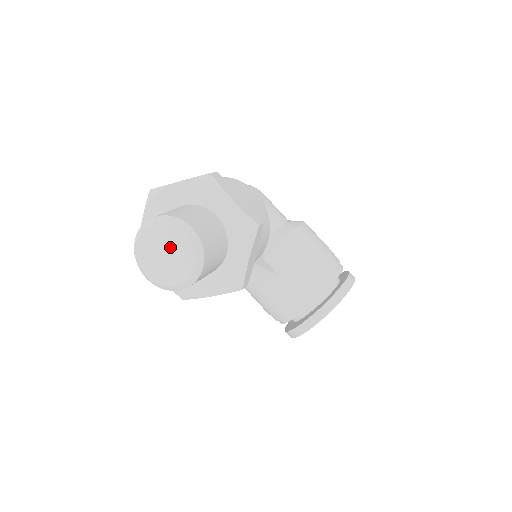
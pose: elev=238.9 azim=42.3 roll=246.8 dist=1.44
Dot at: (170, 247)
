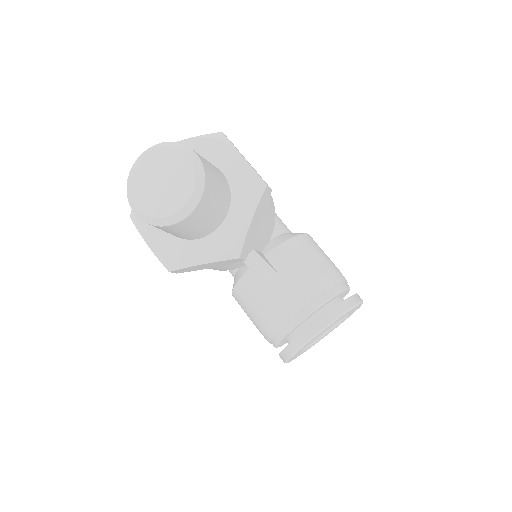
Dot at: (168, 172)
